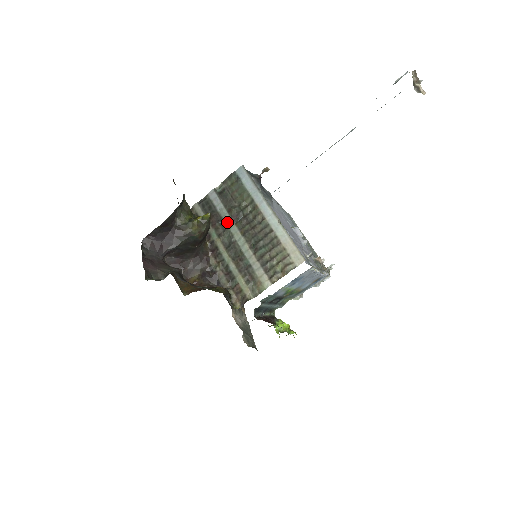
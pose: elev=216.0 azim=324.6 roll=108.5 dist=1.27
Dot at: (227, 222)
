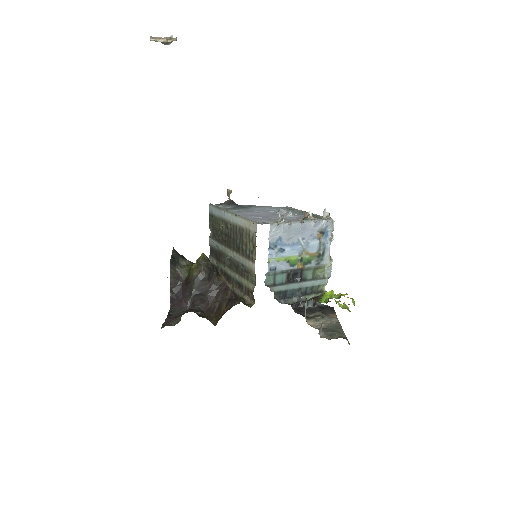
Dot at: (222, 250)
